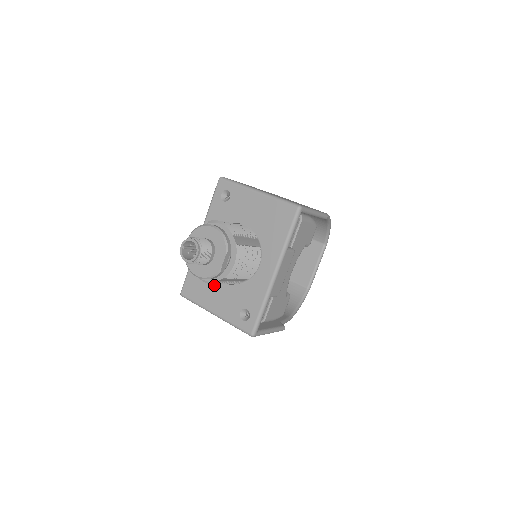
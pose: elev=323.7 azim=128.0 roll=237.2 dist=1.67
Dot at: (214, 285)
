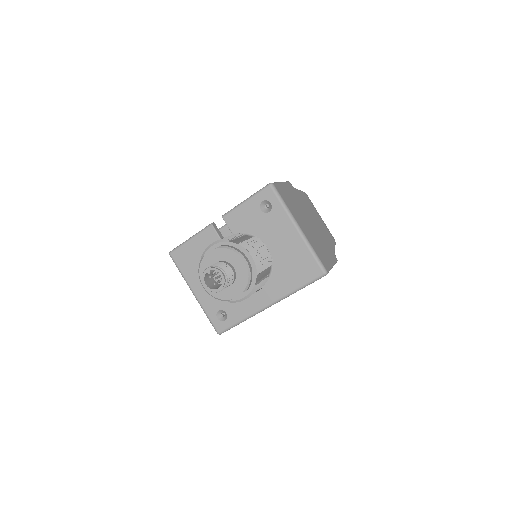
Dot at: occluded
